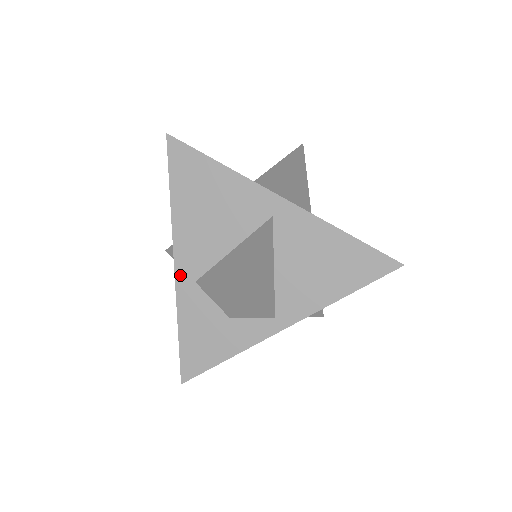
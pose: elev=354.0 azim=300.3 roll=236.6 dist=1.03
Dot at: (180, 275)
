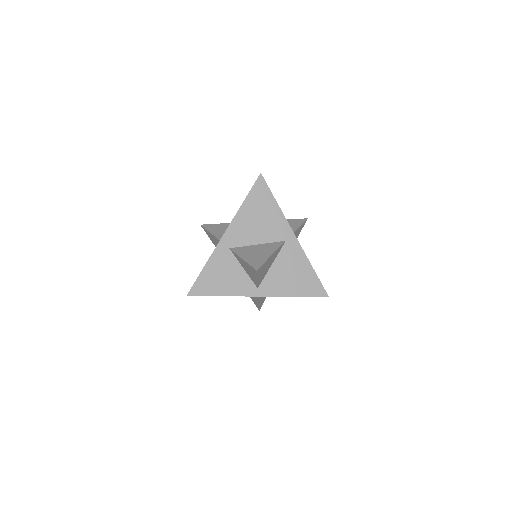
Dot at: occluded
